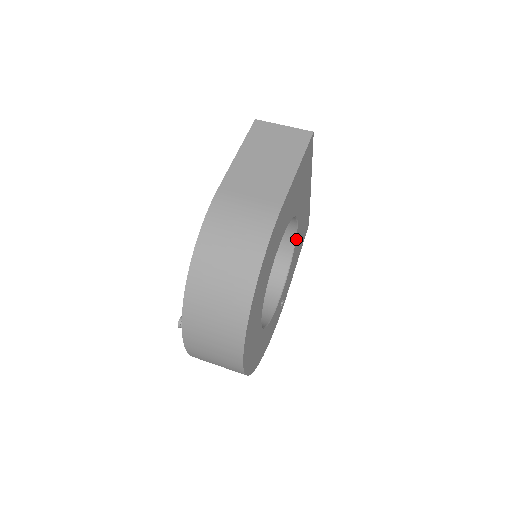
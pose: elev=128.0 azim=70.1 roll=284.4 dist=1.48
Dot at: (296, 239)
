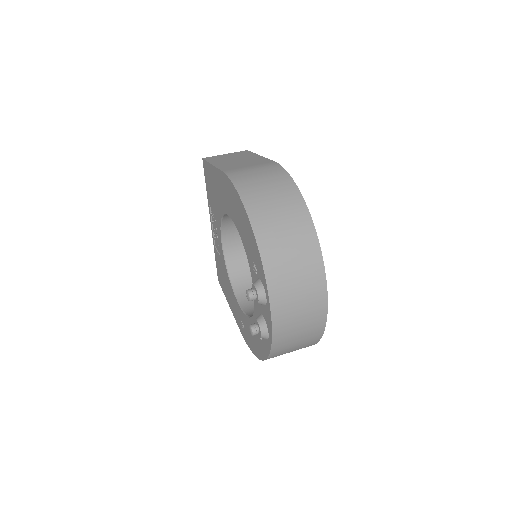
Dot at: occluded
